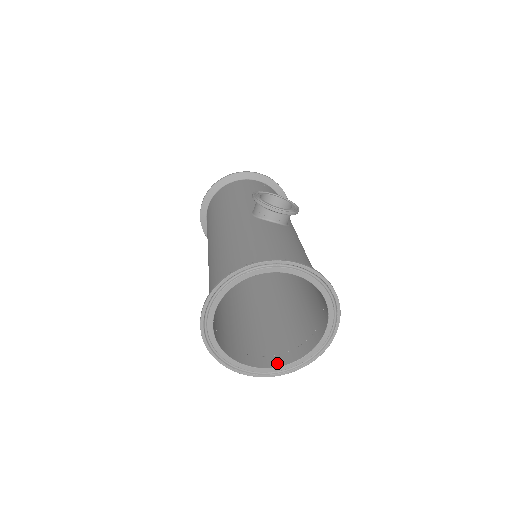
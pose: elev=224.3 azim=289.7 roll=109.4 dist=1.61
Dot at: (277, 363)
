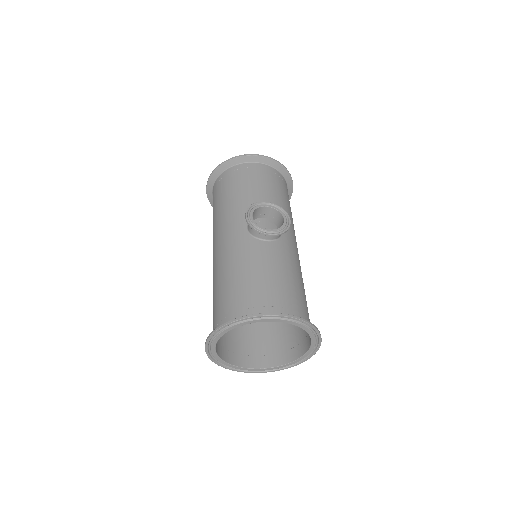
Dot at: (274, 363)
